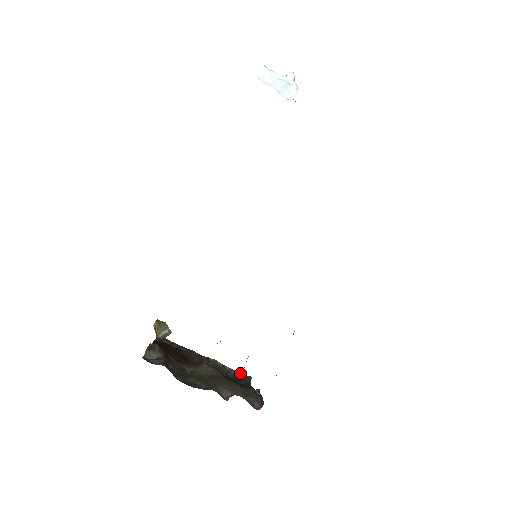
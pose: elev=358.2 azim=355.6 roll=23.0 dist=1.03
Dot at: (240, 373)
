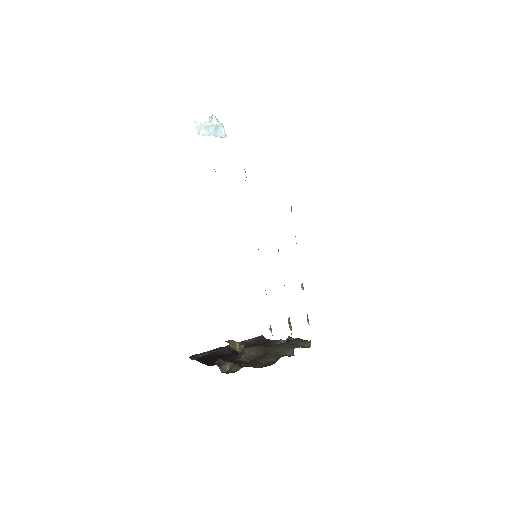
Dot at: (254, 338)
